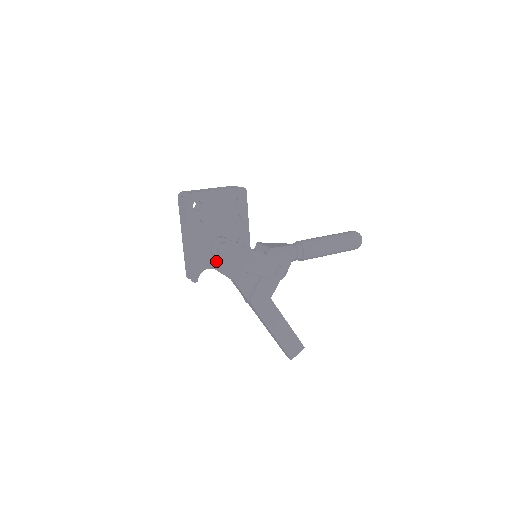
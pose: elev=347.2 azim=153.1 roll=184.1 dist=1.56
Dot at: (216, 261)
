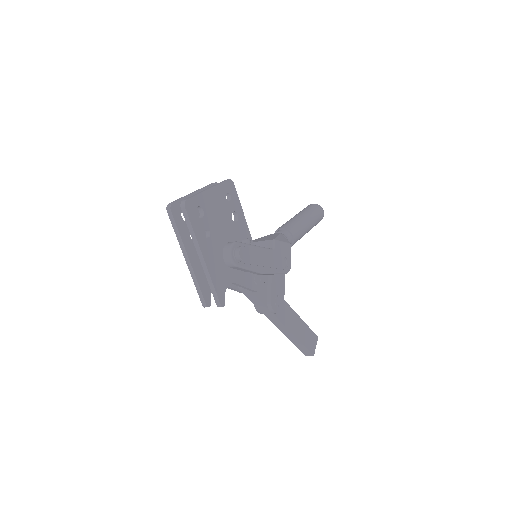
Dot at: (233, 273)
